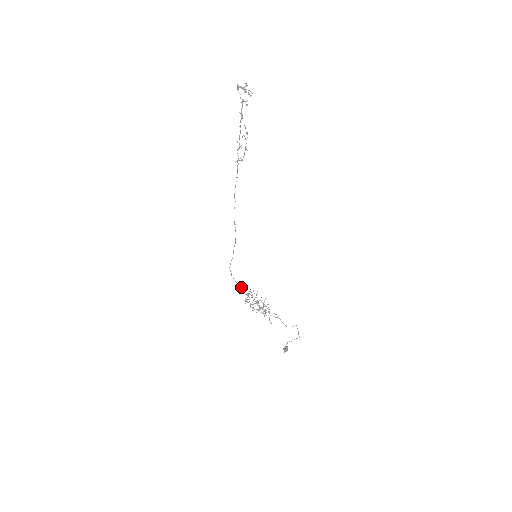
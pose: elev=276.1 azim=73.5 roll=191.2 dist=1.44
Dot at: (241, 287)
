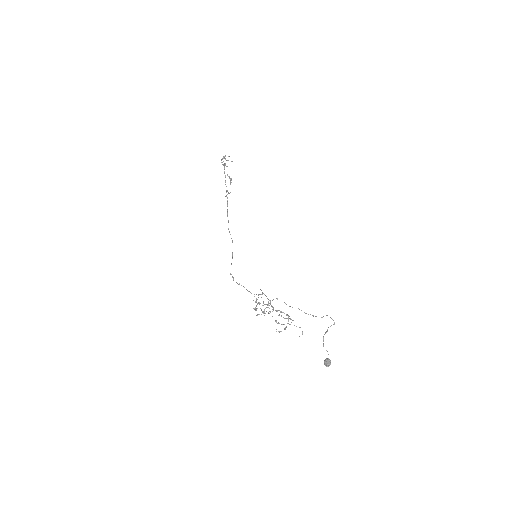
Dot at: (246, 289)
